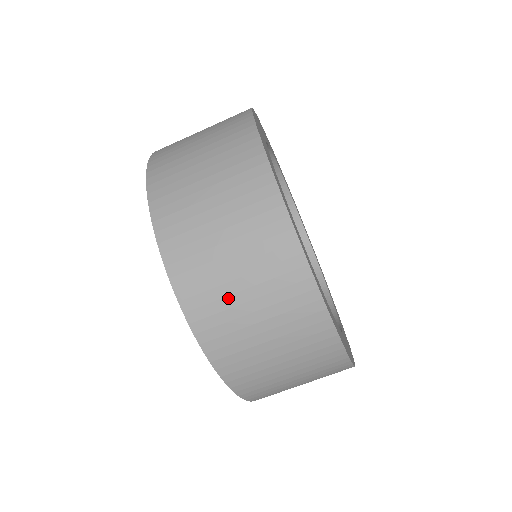
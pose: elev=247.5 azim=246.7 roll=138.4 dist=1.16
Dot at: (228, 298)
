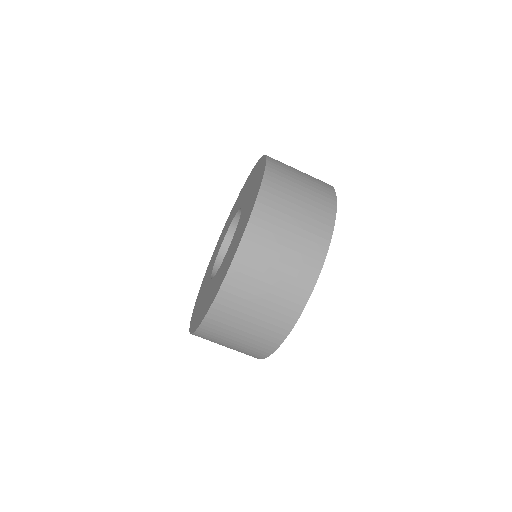
Dot at: (227, 335)
